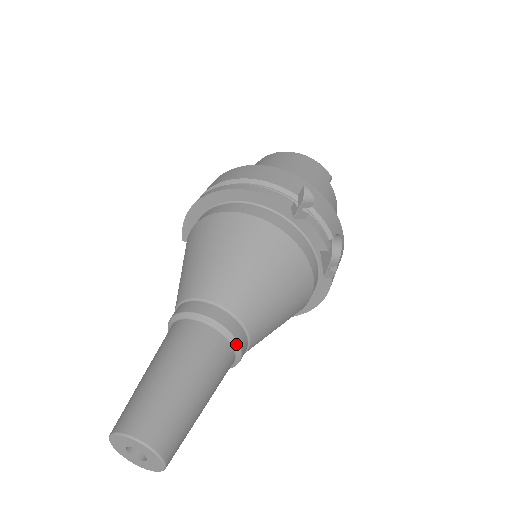
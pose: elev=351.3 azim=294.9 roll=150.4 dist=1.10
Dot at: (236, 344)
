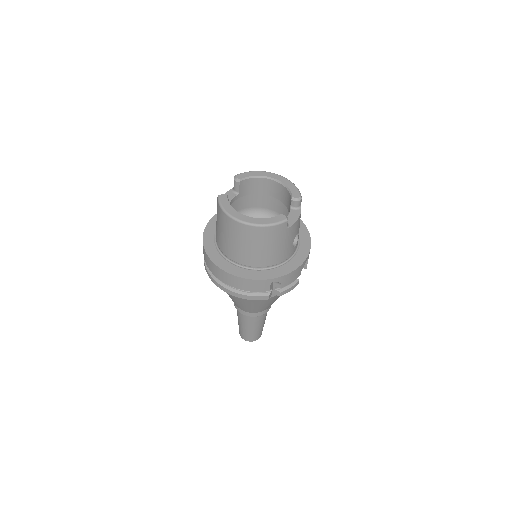
Dot at: (268, 310)
